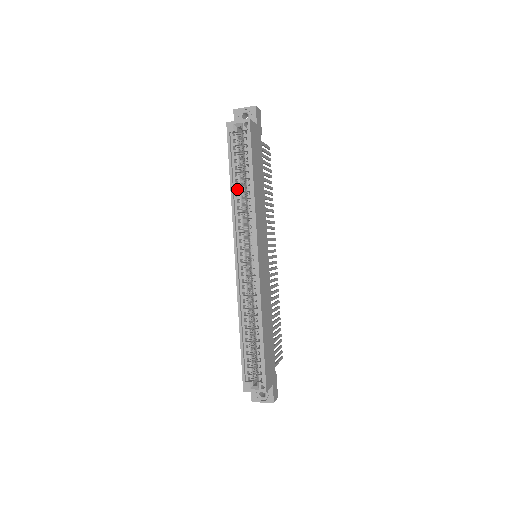
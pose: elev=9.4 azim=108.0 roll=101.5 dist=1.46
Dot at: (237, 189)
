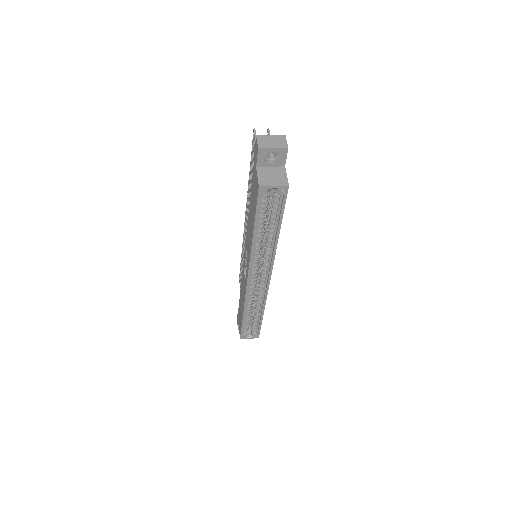
Dot at: occluded
